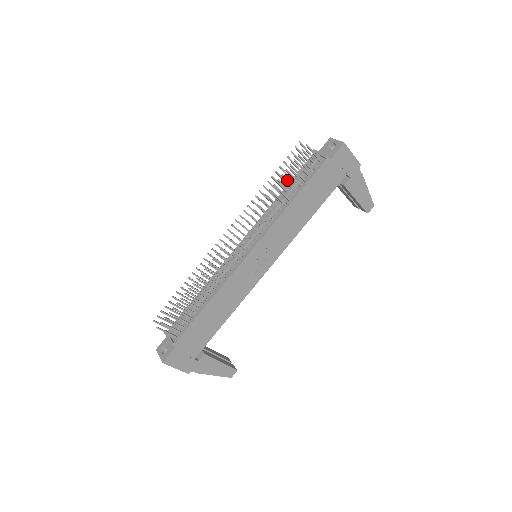
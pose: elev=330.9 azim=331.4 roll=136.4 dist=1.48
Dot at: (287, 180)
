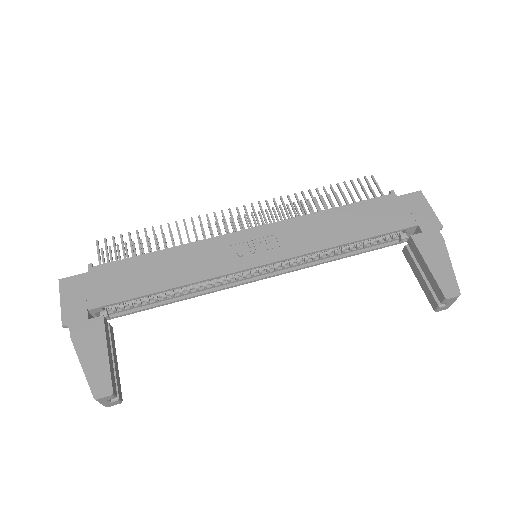
Dot at: (334, 192)
